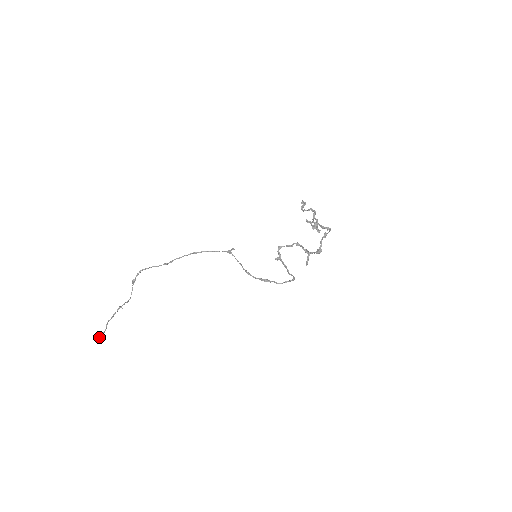
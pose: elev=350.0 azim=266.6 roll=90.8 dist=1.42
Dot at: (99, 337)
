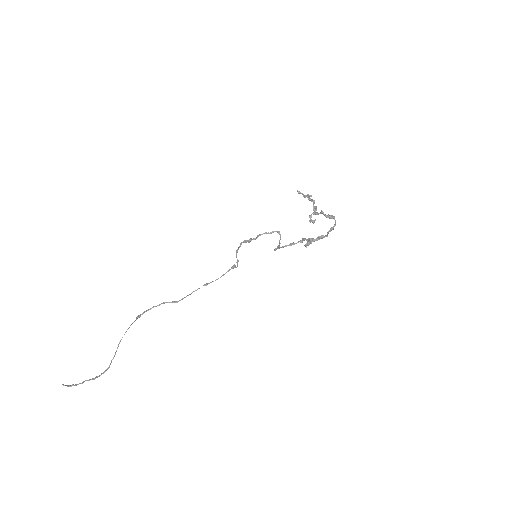
Dot at: (64, 385)
